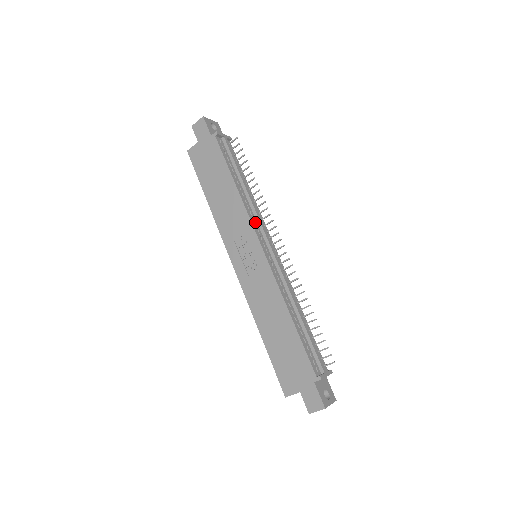
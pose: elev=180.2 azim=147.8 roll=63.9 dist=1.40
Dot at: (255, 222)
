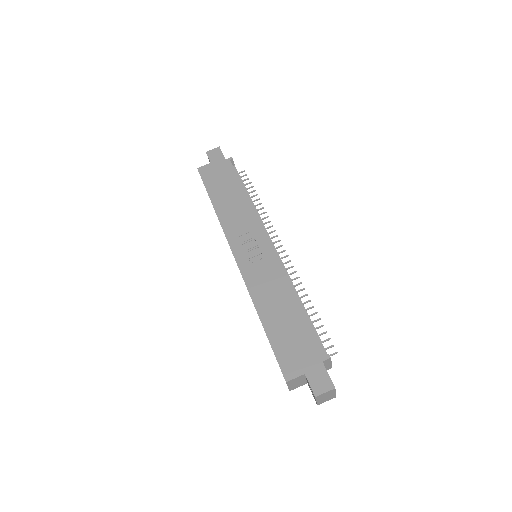
Dot at: occluded
